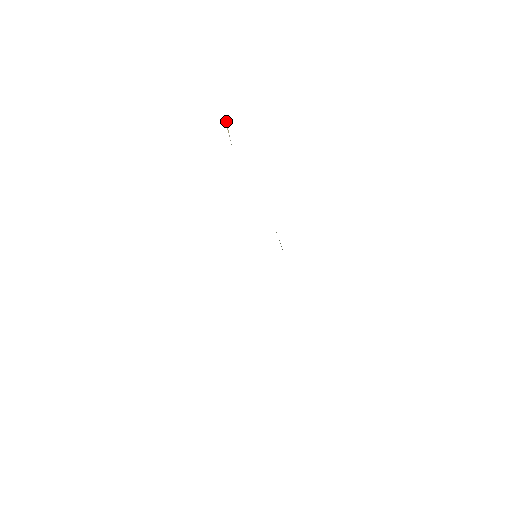
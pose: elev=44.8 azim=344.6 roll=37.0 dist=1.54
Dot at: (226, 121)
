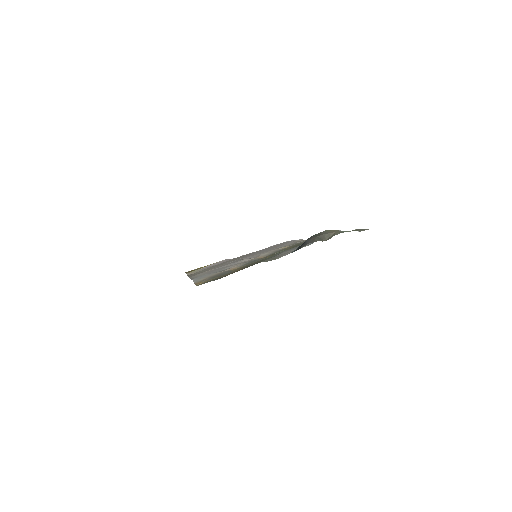
Dot at: occluded
